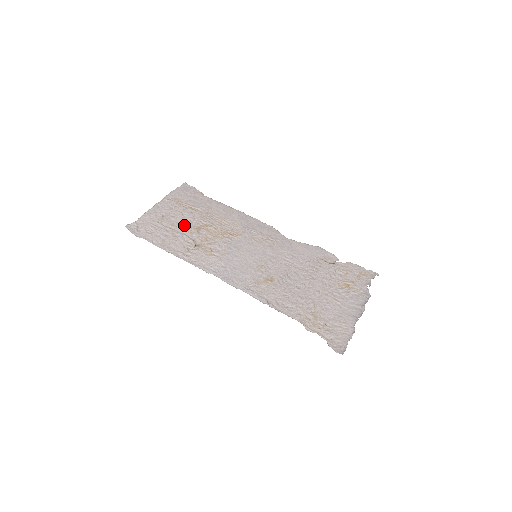
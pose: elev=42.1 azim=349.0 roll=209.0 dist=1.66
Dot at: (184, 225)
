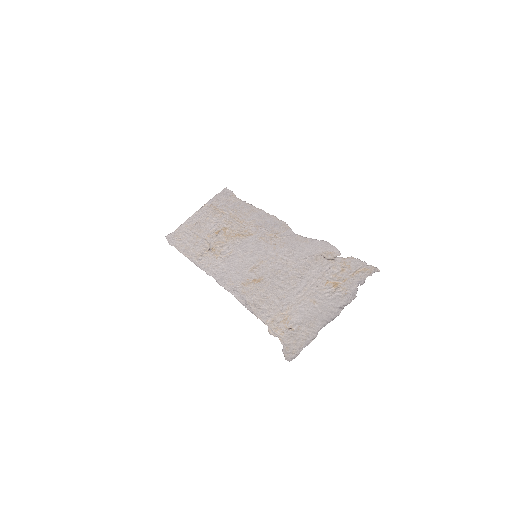
Dot at: (208, 230)
